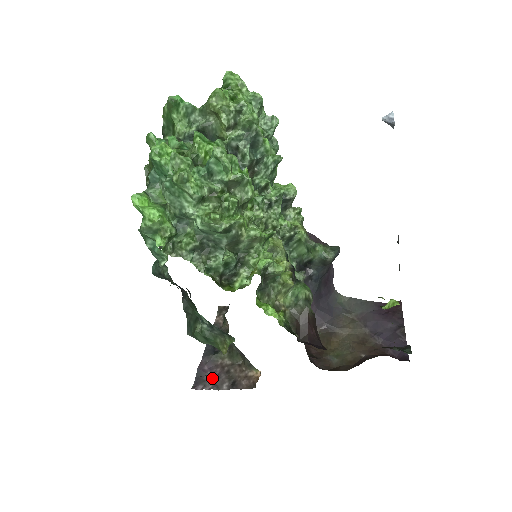
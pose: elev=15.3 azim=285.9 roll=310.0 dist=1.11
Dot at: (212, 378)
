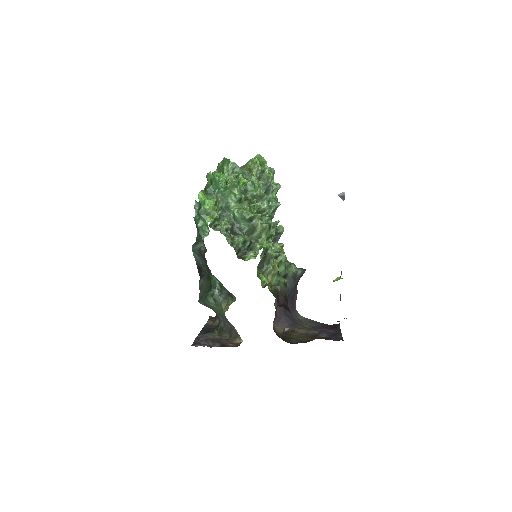
Dot at: (206, 343)
